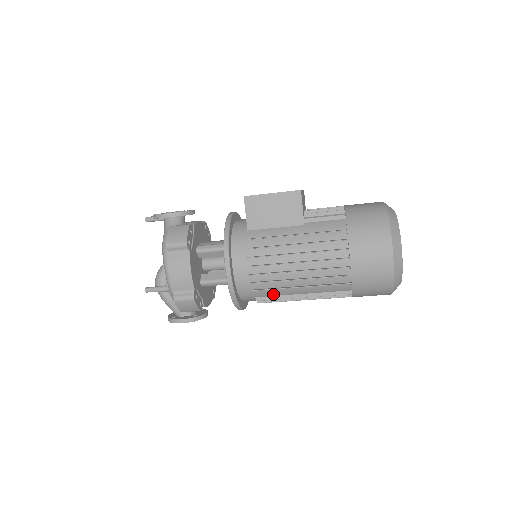
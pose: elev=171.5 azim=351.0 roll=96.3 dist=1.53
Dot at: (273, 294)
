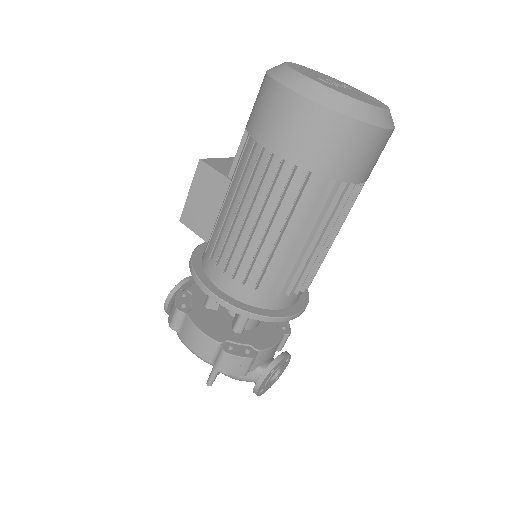
Dot at: (279, 272)
